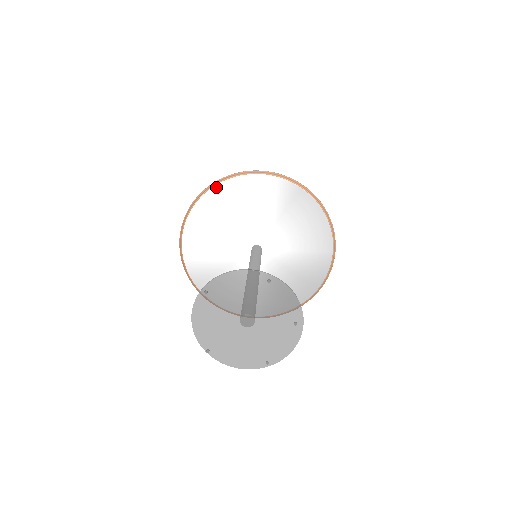
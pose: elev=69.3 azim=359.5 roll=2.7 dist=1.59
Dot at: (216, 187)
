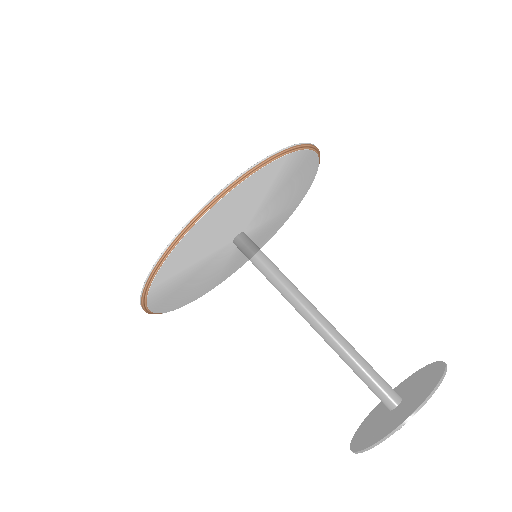
Dot at: (227, 195)
